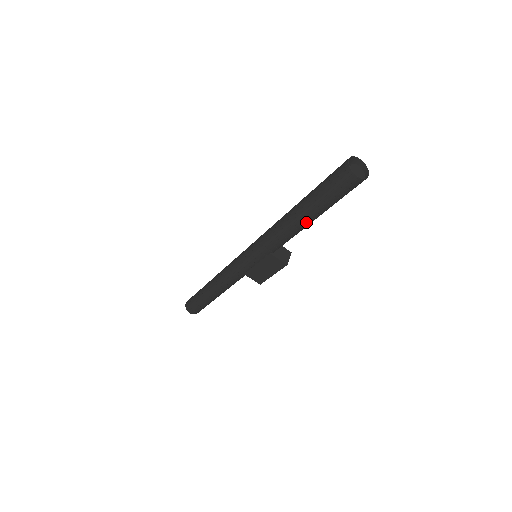
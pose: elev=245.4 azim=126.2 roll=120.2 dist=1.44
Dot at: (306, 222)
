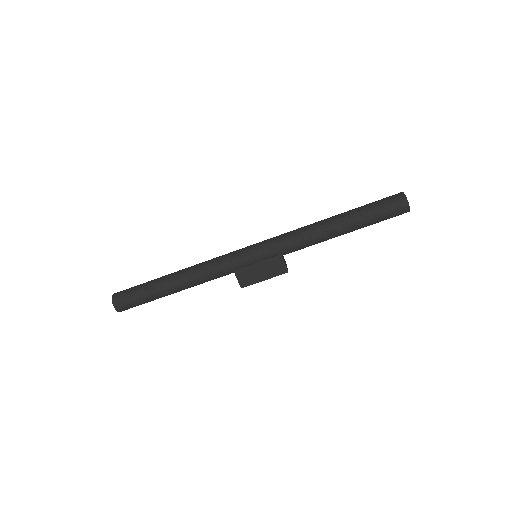
Dot at: (341, 232)
